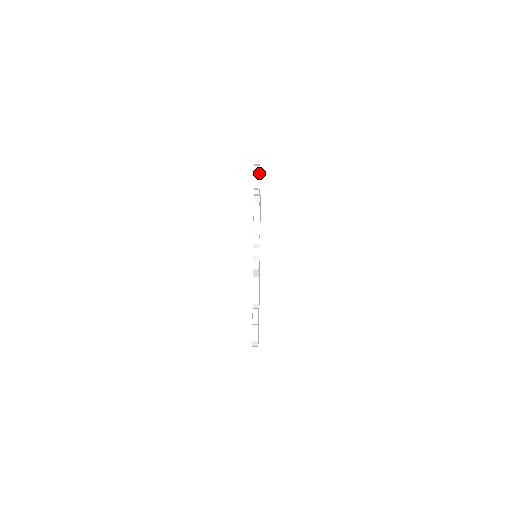
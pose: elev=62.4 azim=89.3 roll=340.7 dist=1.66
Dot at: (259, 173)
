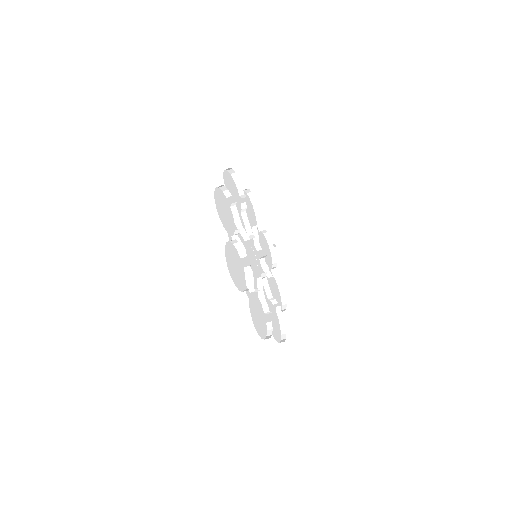
Dot at: (239, 180)
